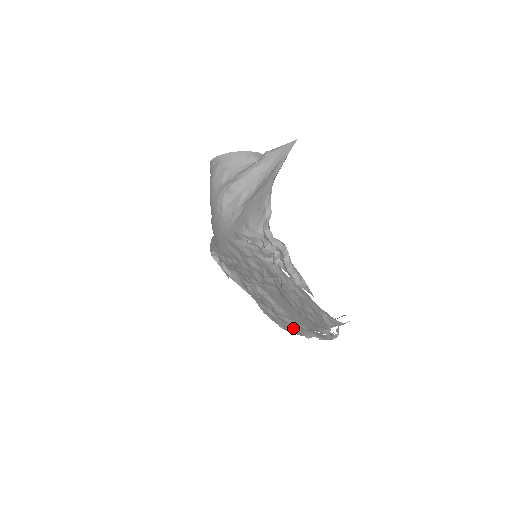
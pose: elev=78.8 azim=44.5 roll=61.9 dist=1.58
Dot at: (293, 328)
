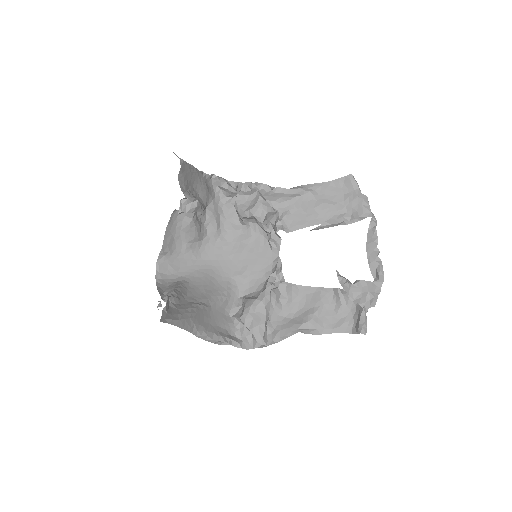
Dot at: occluded
